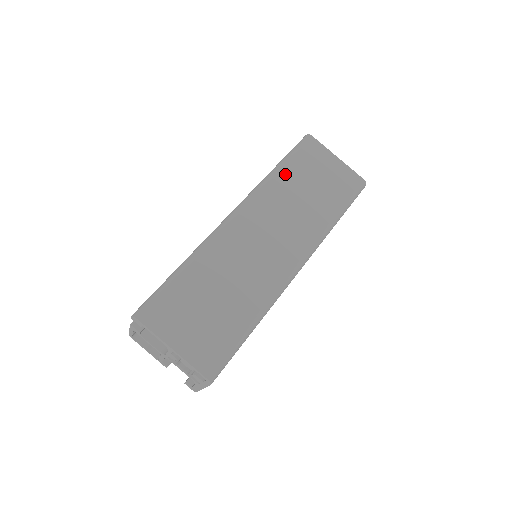
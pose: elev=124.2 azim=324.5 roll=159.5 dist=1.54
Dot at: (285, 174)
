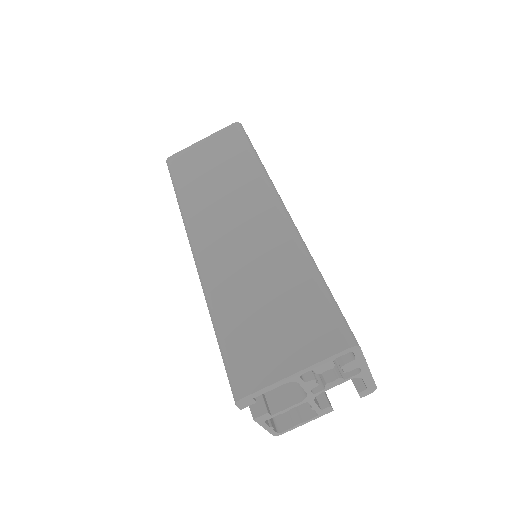
Dot at: (187, 191)
